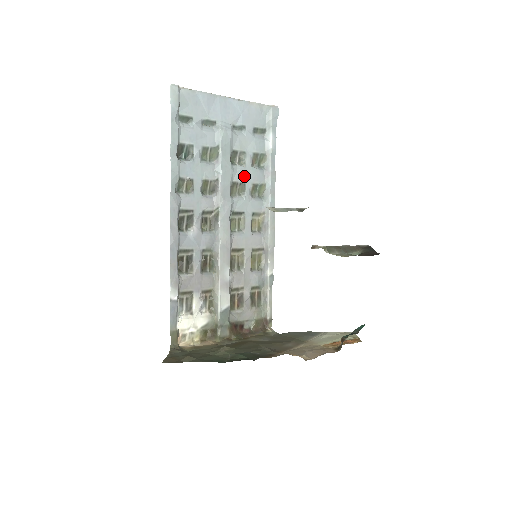
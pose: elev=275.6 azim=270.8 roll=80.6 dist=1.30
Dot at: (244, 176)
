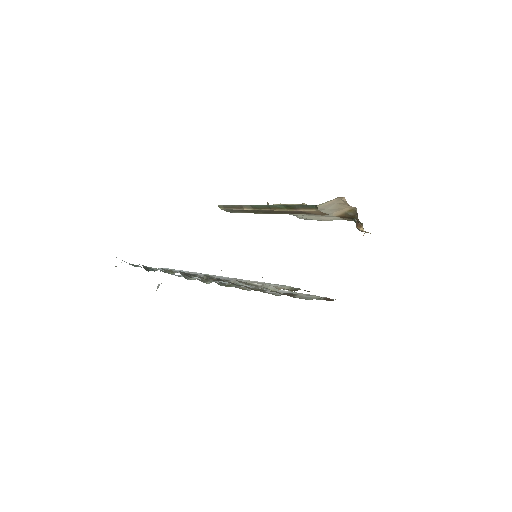
Dot at: occluded
